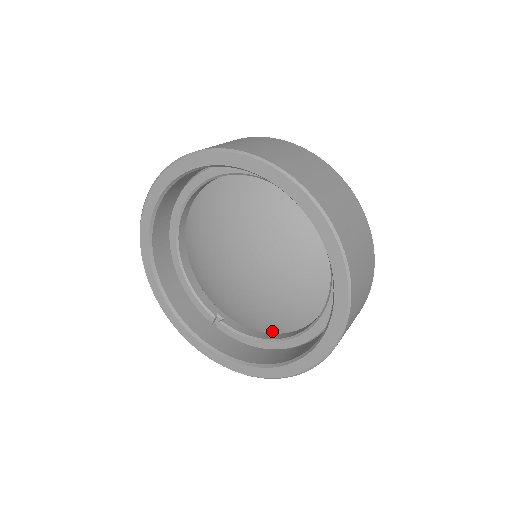
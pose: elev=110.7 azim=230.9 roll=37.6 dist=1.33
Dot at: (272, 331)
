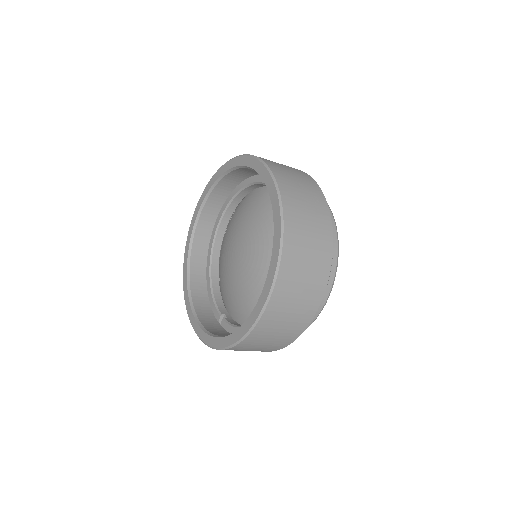
Dot at: occluded
